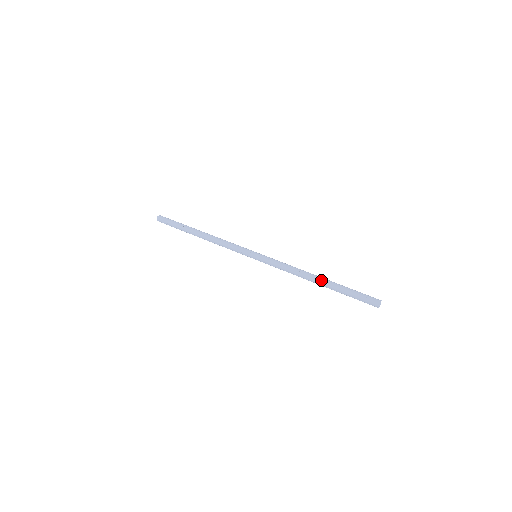
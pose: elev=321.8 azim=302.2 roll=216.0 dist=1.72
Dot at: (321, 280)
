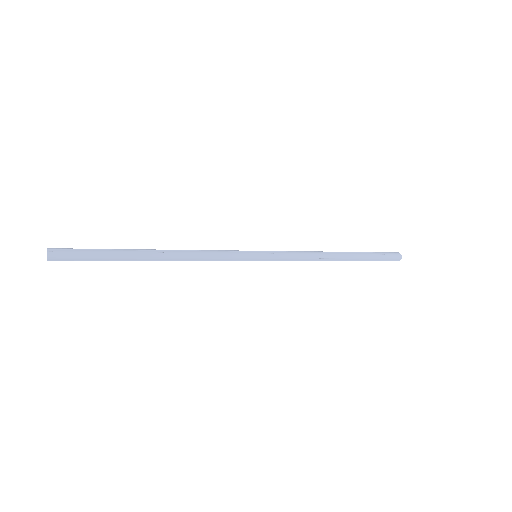
Dot at: (341, 252)
